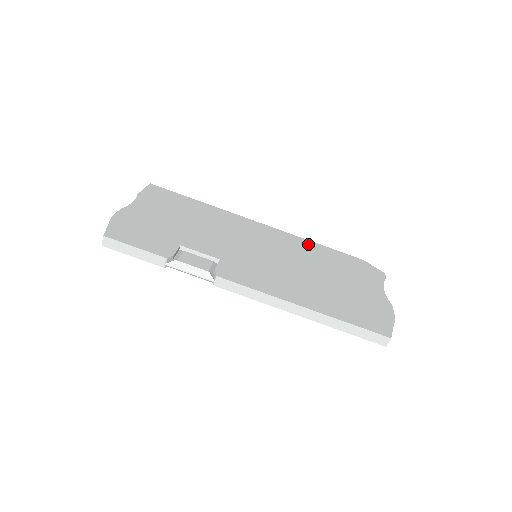
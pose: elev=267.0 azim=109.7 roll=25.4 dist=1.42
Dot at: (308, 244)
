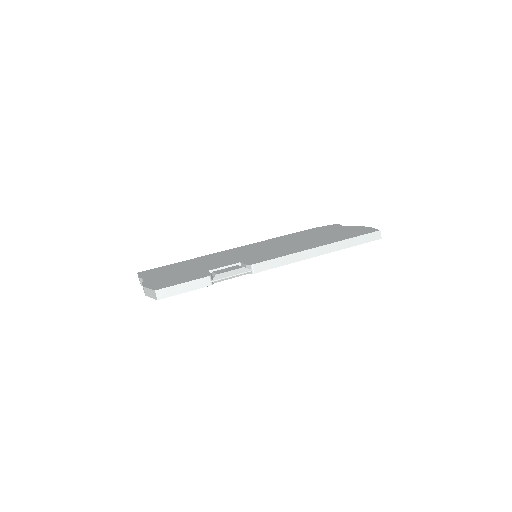
Dot at: occluded
